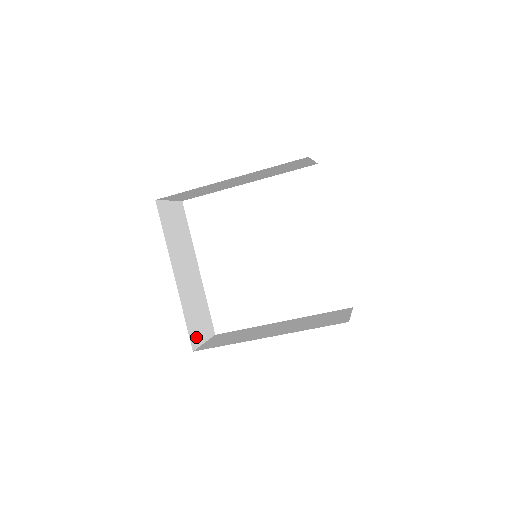
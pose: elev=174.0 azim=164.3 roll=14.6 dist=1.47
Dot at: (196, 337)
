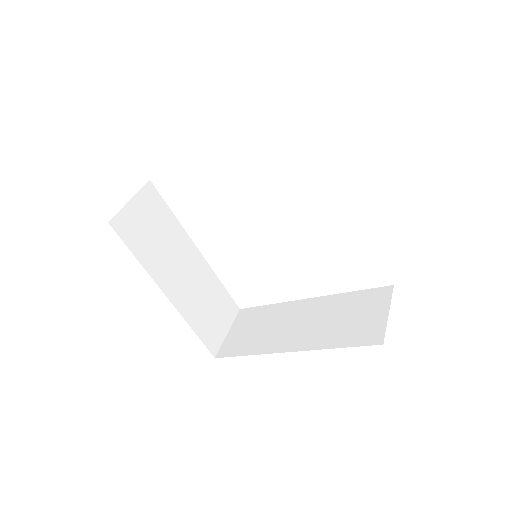
Dot at: (215, 338)
